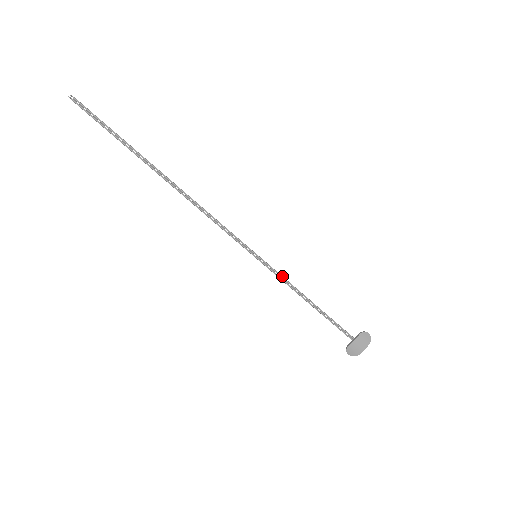
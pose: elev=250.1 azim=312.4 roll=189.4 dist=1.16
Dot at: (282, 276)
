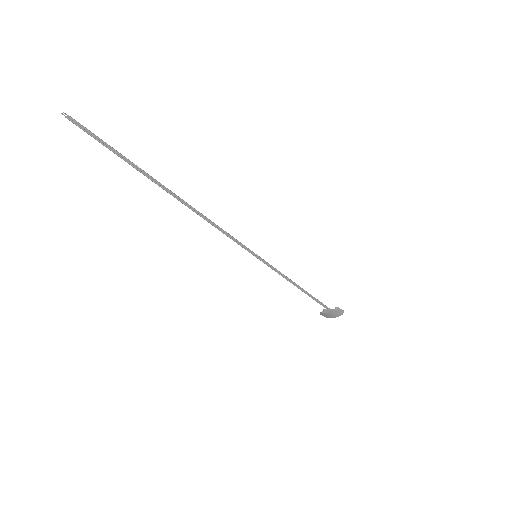
Dot at: (277, 270)
